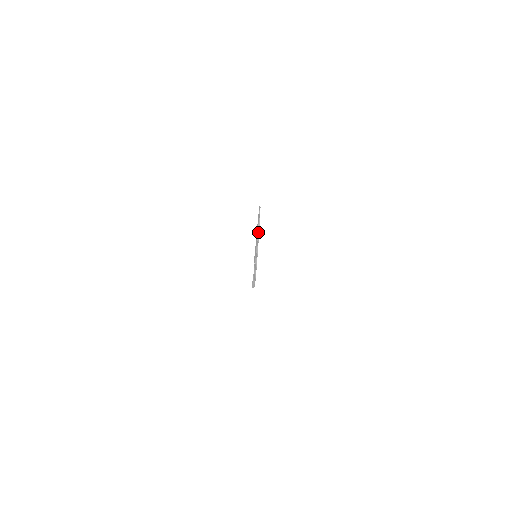
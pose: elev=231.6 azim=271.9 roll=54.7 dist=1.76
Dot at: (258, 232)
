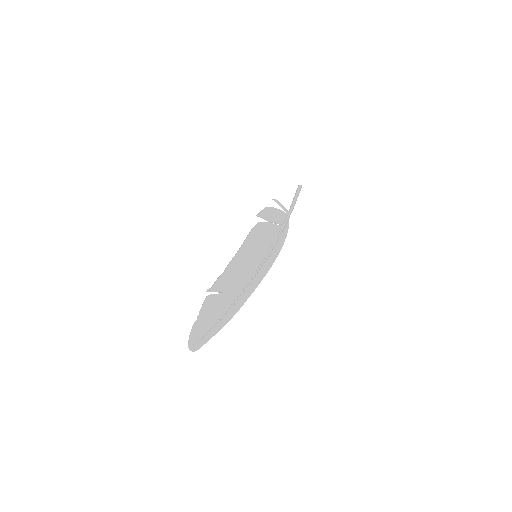
Dot at: (217, 332)
